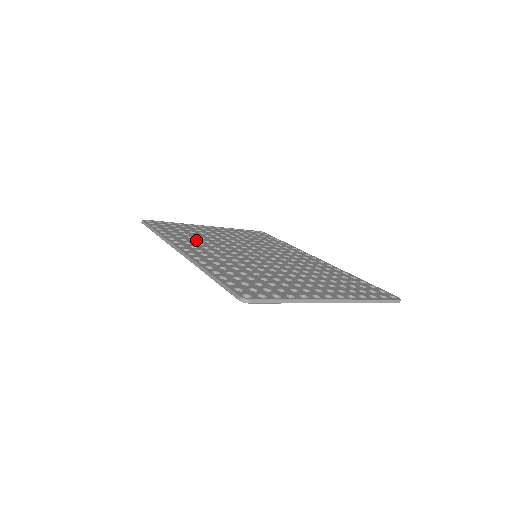
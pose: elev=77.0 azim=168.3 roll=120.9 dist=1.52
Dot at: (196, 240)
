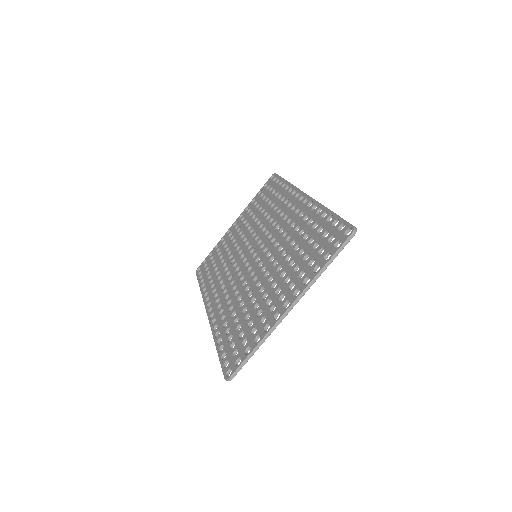
Dot at: (220, 275)
